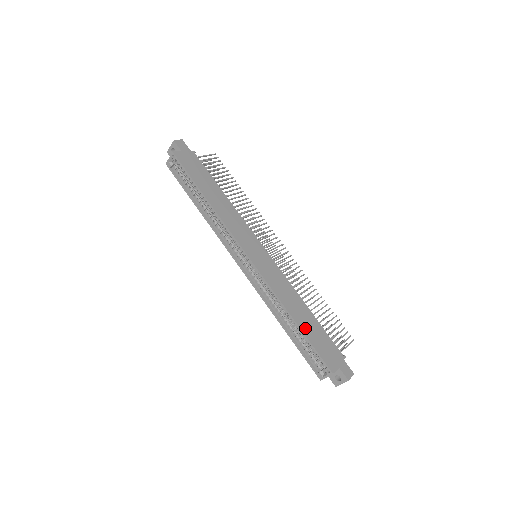
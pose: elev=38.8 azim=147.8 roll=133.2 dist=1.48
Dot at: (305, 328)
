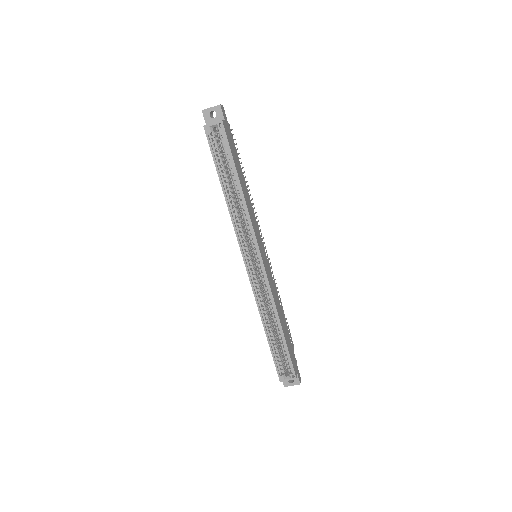
Dot at: (285, 336)
